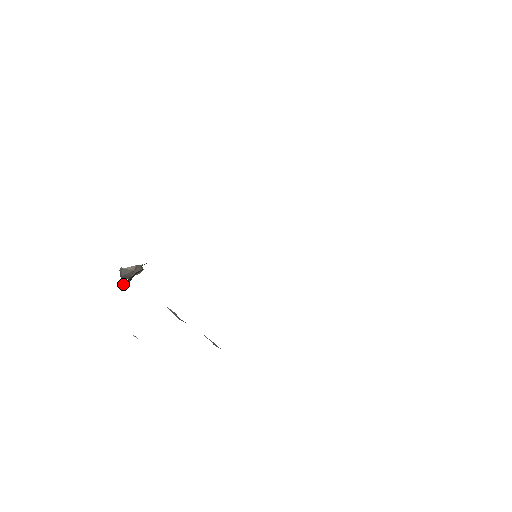
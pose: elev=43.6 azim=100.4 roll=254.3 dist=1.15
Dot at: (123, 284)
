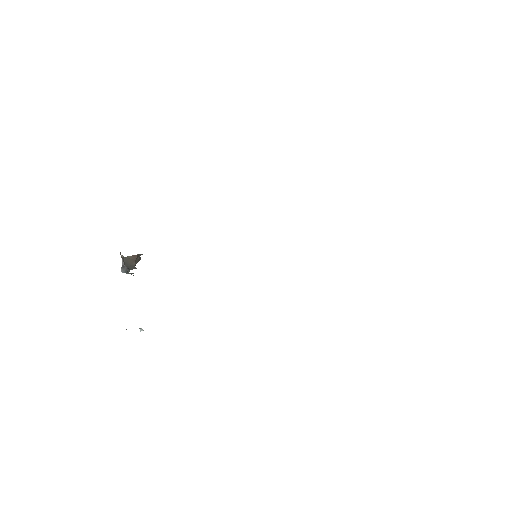
Dot at: occluded
